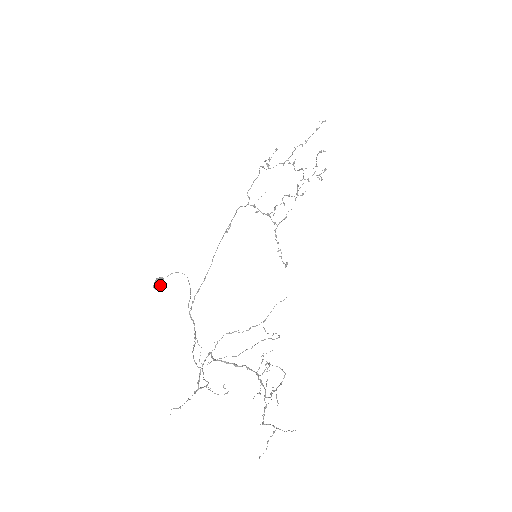
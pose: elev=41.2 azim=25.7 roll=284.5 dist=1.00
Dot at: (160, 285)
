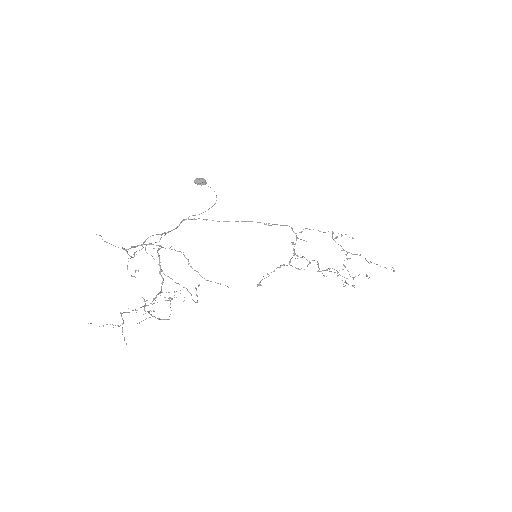
Dot at: (200, 183)
